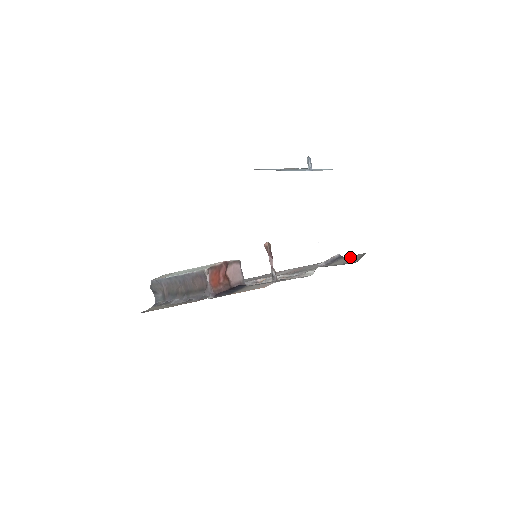
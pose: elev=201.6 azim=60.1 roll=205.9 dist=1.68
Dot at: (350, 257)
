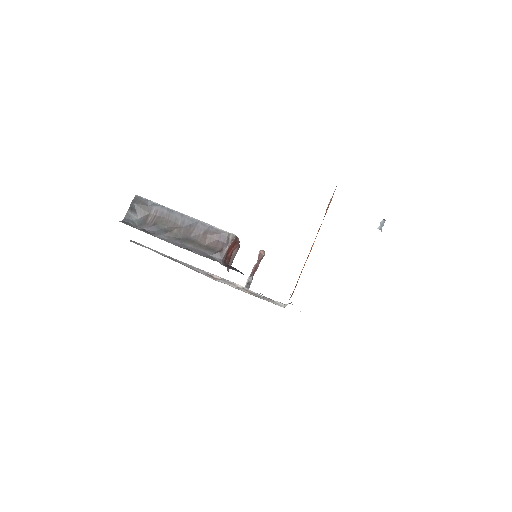
Dot at: occluded
